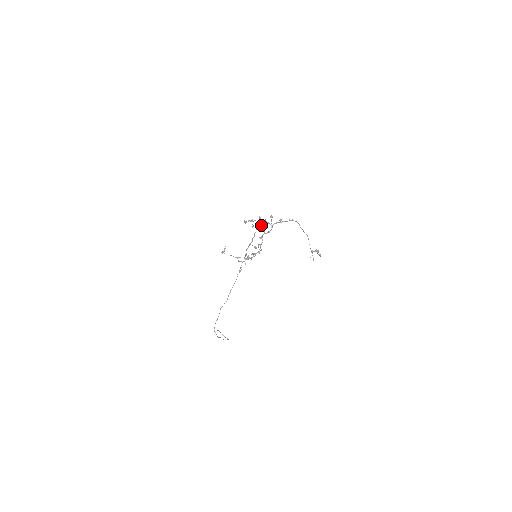
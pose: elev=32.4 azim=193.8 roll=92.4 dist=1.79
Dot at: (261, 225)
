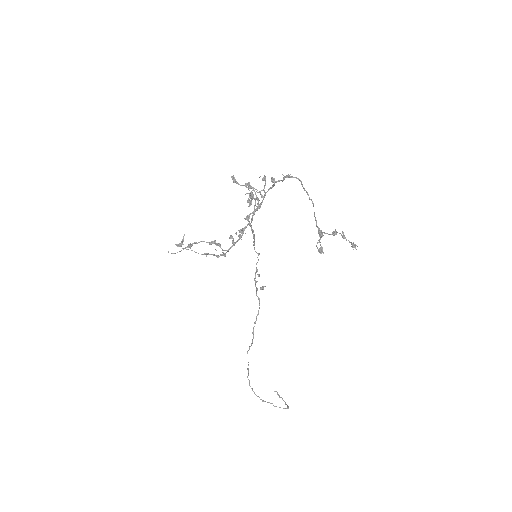
Dot at: (257, 198)
